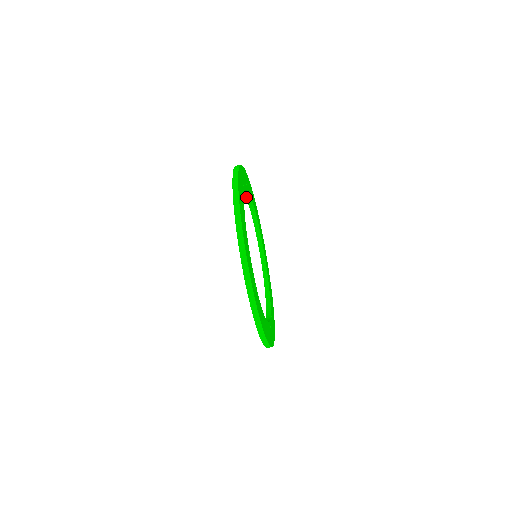
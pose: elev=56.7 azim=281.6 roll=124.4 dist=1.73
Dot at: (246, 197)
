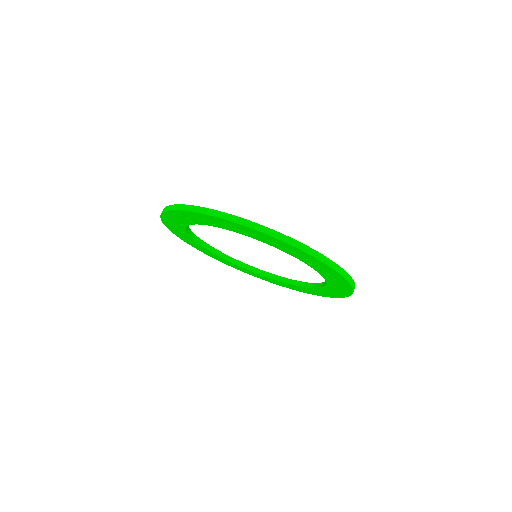
Dot at: (196, 242)
